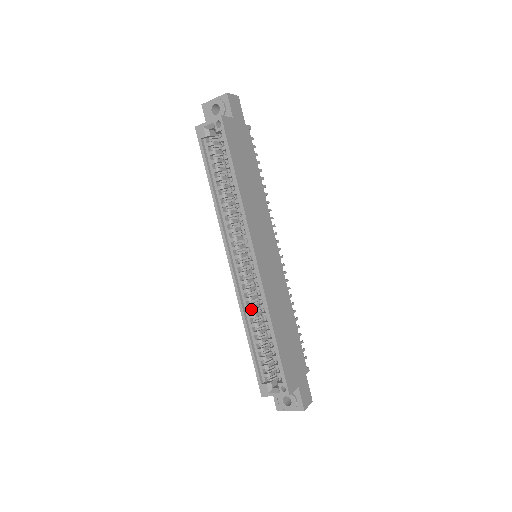
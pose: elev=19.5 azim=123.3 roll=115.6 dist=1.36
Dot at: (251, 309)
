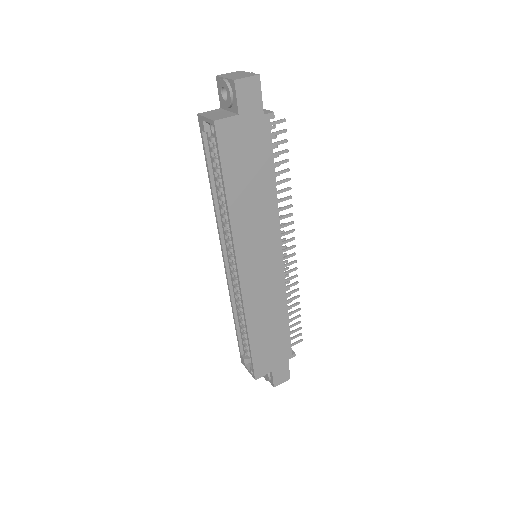
Dot at: (238, 303)
